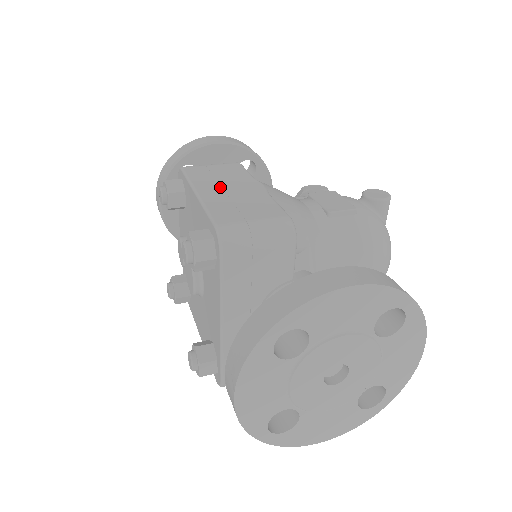
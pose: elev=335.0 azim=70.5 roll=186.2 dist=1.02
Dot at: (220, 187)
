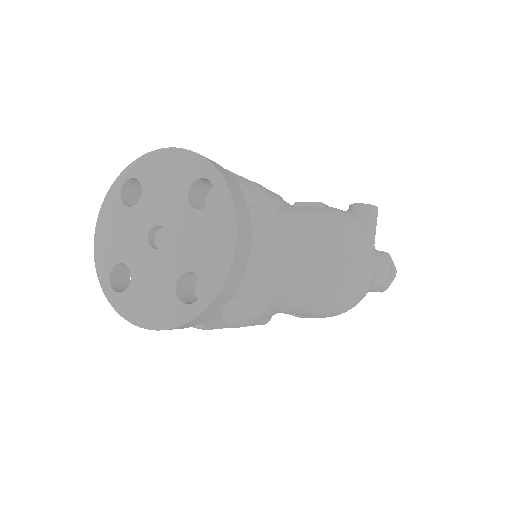
Dot at: occluded
